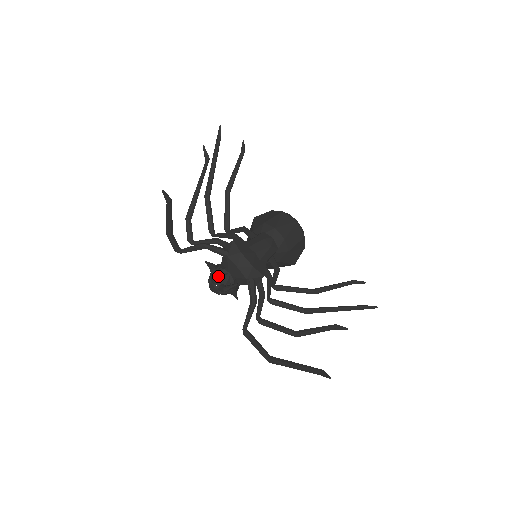
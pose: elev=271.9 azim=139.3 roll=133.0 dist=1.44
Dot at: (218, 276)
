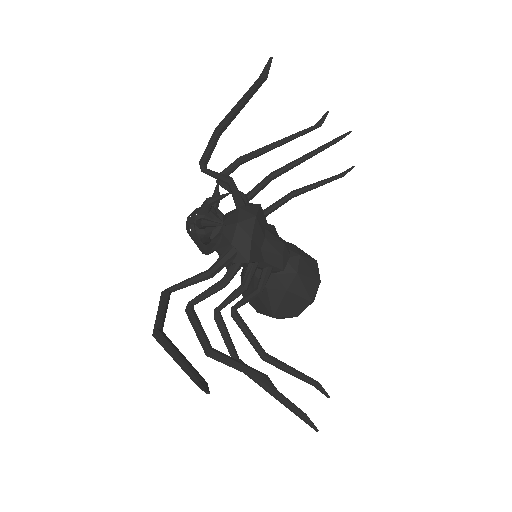
Dot at: (211, 211)
